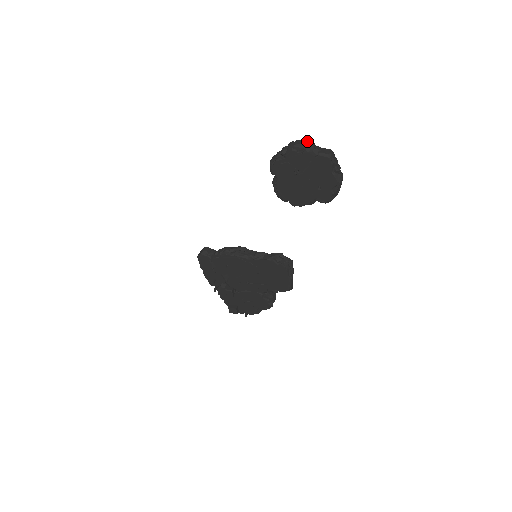
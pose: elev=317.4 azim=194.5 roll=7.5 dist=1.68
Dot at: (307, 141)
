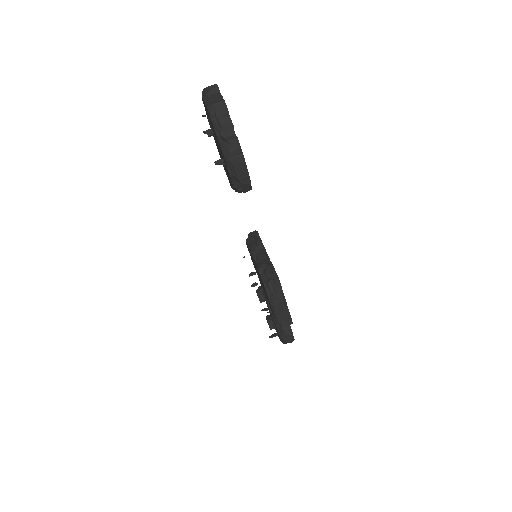
Dot at: occluded
